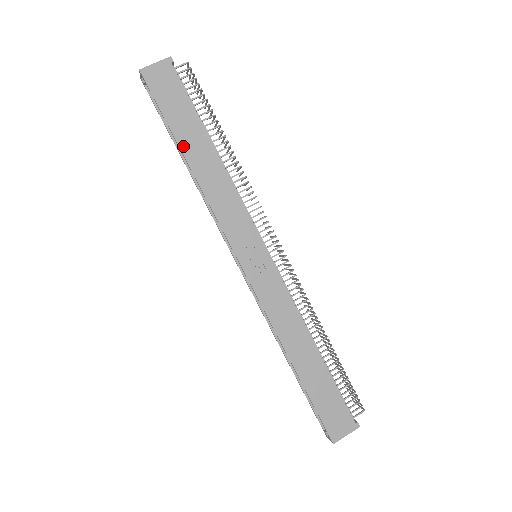
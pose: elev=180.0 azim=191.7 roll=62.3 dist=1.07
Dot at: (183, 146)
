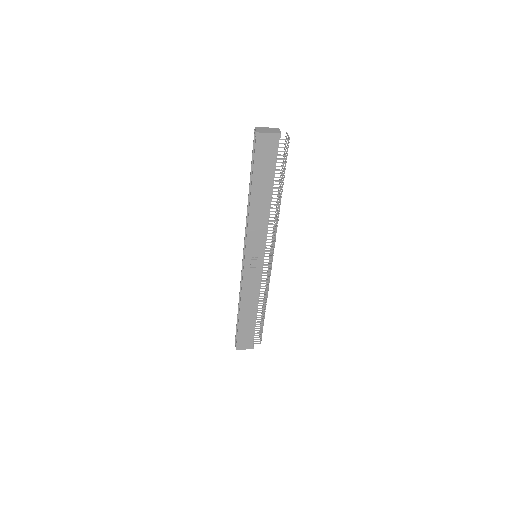
Dot at: (254, 188)
